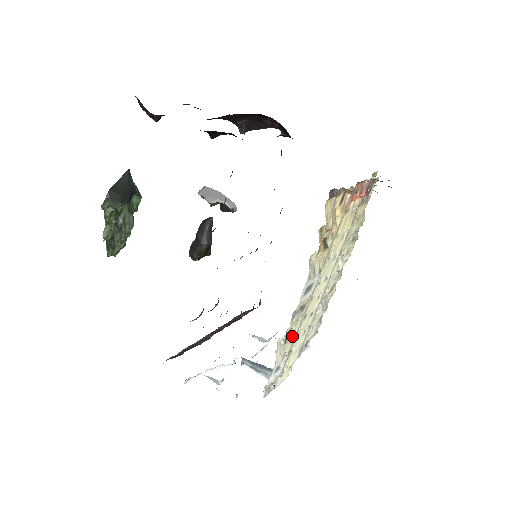
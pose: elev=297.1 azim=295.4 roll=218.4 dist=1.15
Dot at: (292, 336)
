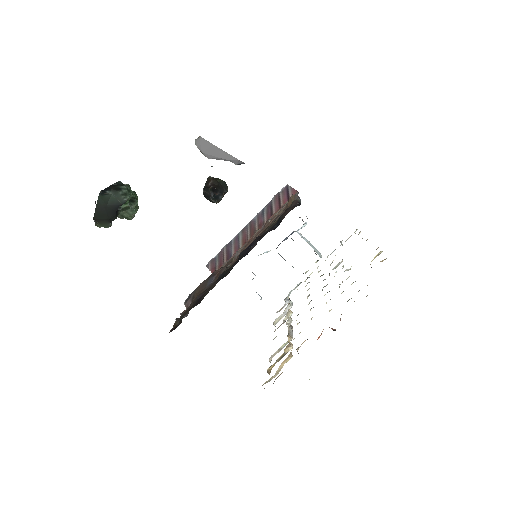
Dot at: occluded
